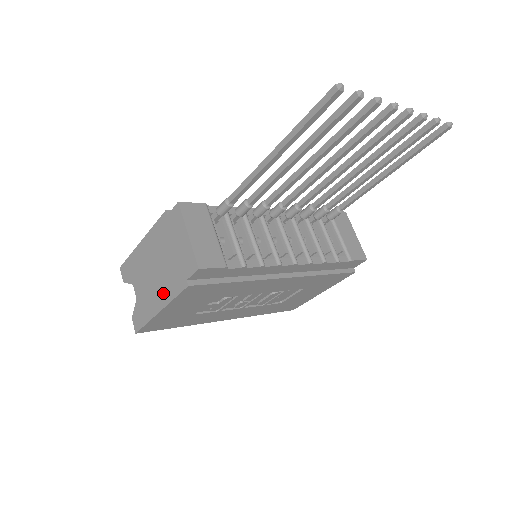
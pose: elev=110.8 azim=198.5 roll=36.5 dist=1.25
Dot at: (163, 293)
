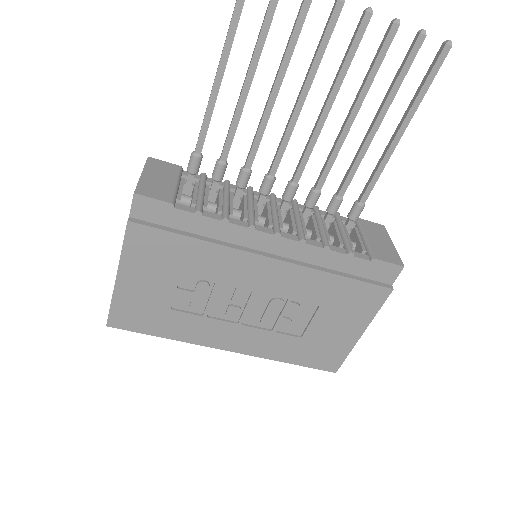
Dot at: occluded
